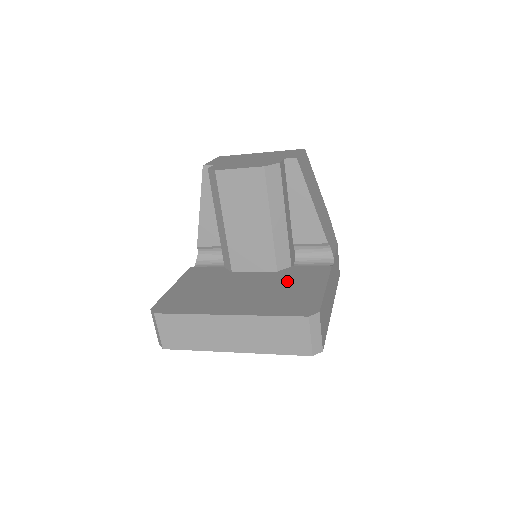
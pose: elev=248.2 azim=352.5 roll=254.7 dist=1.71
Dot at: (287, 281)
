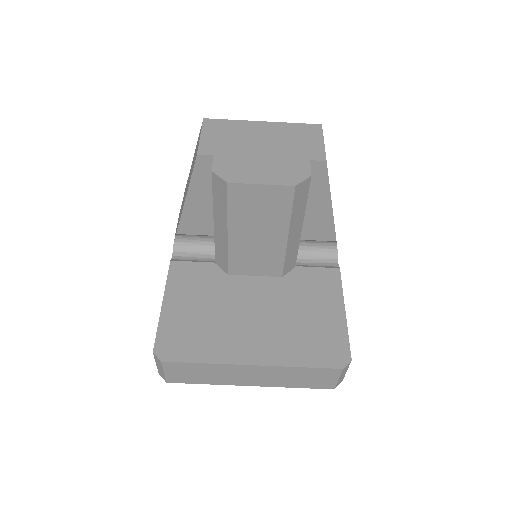
Dot at: (300, 298)
